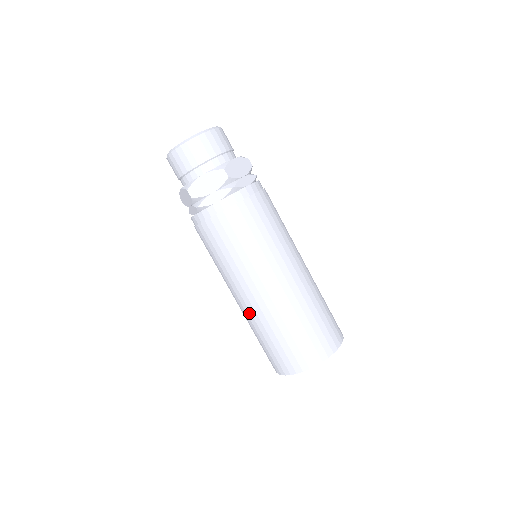
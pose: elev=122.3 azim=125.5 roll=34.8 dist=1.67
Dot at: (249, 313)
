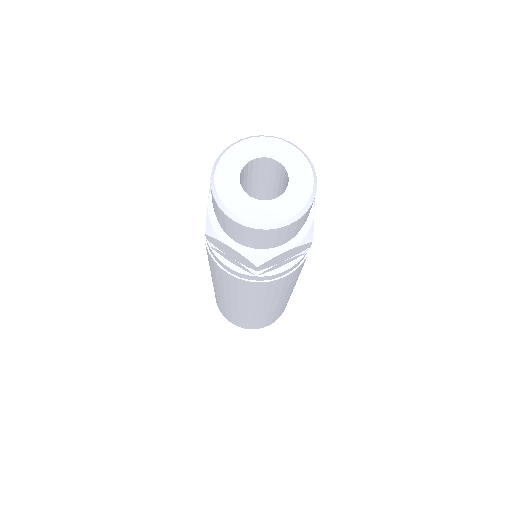
Dot at: occluded
